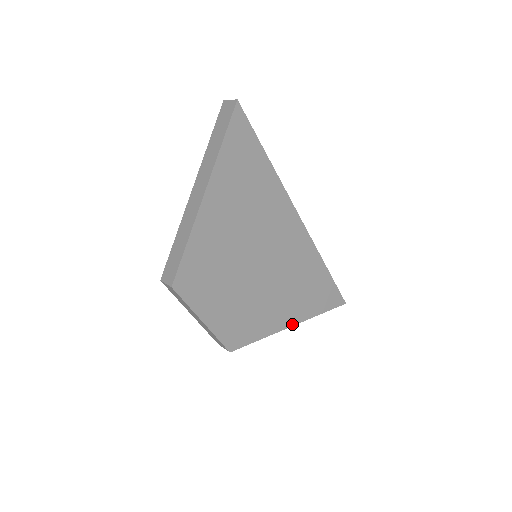
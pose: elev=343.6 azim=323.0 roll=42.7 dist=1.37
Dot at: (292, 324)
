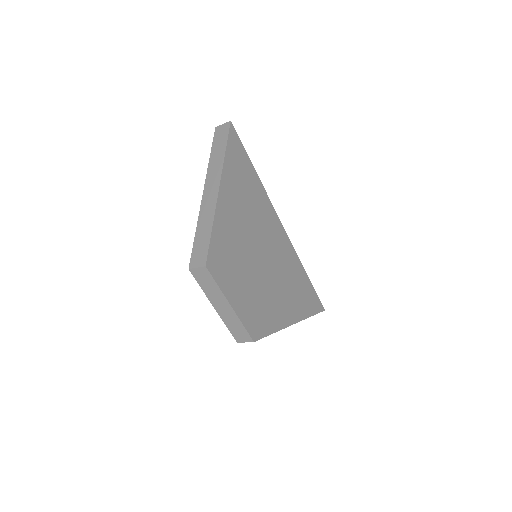
Dot at: (293, 322)
